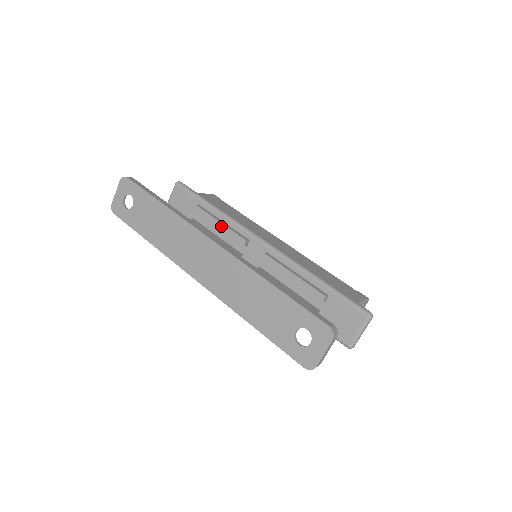
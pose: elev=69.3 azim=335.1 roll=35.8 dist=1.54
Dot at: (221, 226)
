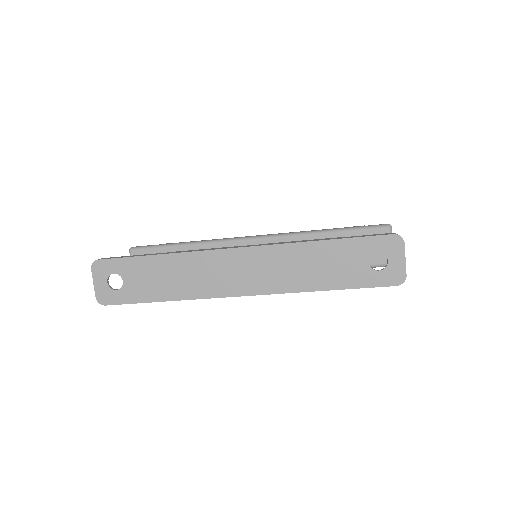
Dot at: occluded
